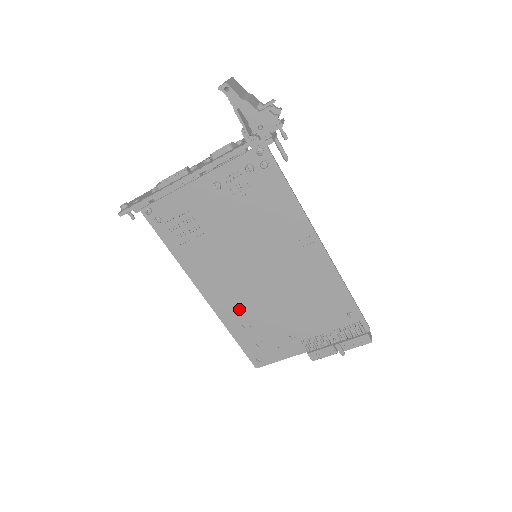
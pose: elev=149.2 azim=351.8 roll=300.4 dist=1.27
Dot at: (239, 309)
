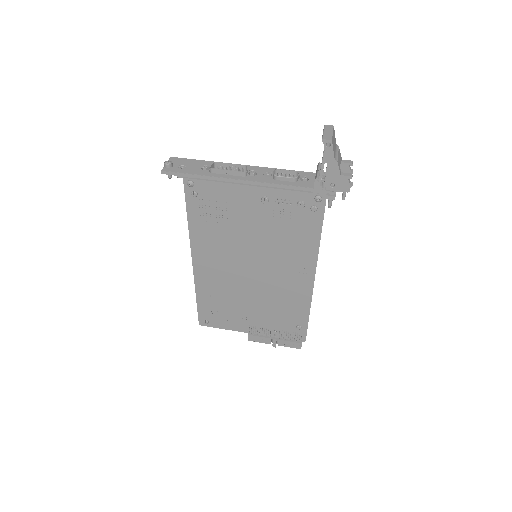
Dot at: (216, 284)
